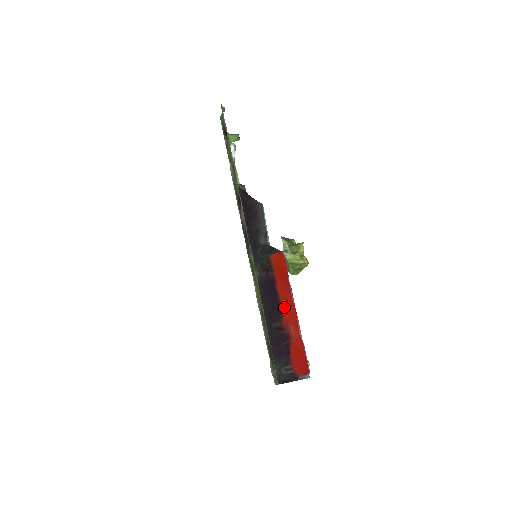
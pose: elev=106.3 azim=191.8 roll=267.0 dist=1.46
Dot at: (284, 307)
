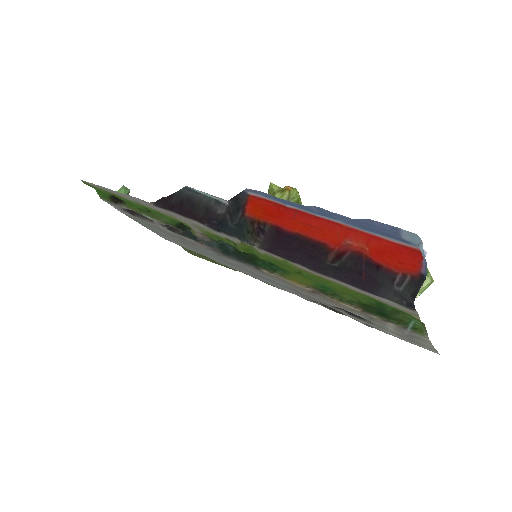
Dot at: (315, 235)
